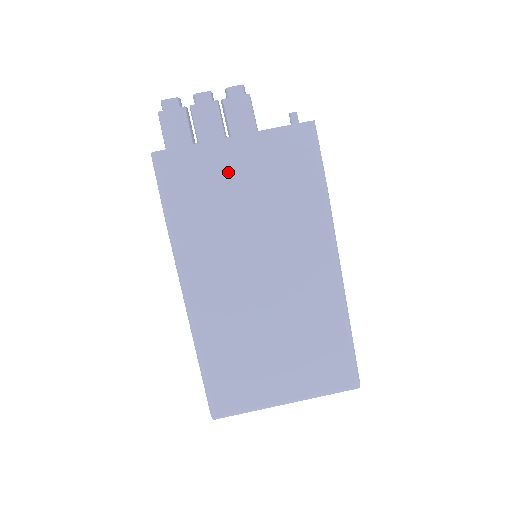
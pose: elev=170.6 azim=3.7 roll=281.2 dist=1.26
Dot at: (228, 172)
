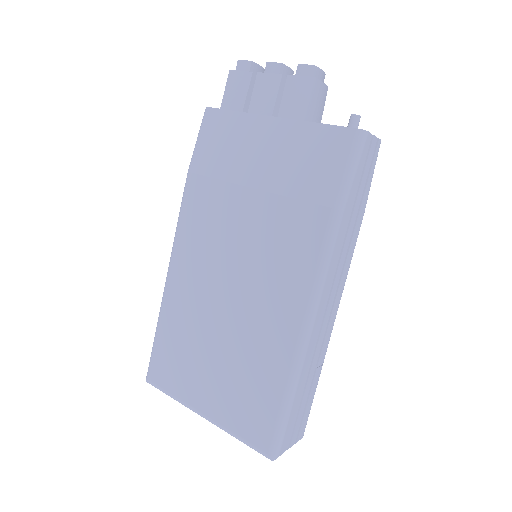
Dot at: (252, 152)
